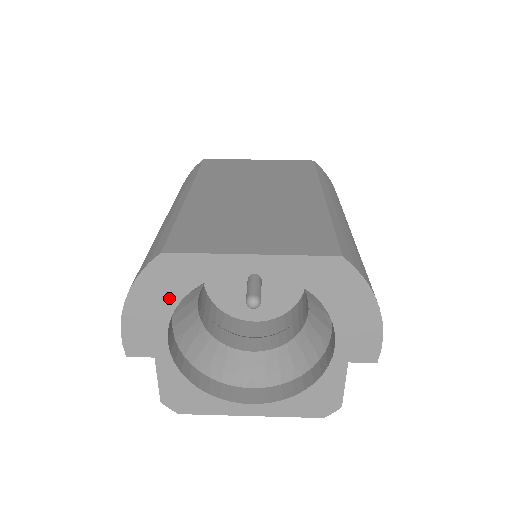
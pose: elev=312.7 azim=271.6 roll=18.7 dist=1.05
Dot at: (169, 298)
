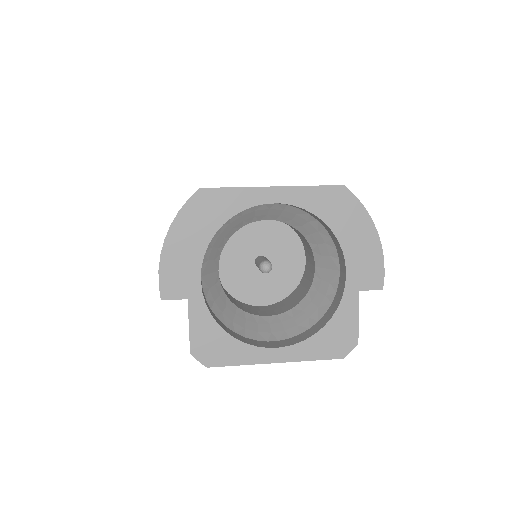
Dot at: (204, 233)
